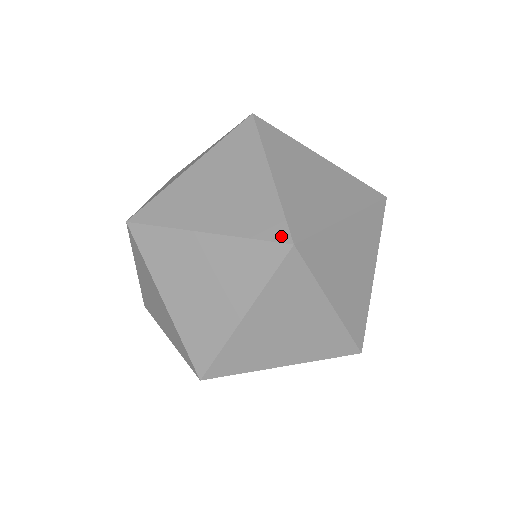
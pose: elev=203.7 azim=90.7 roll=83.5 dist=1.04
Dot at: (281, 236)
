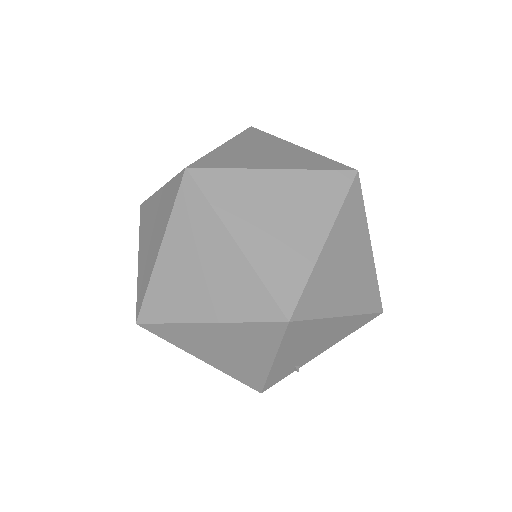
Dot at: occluded
